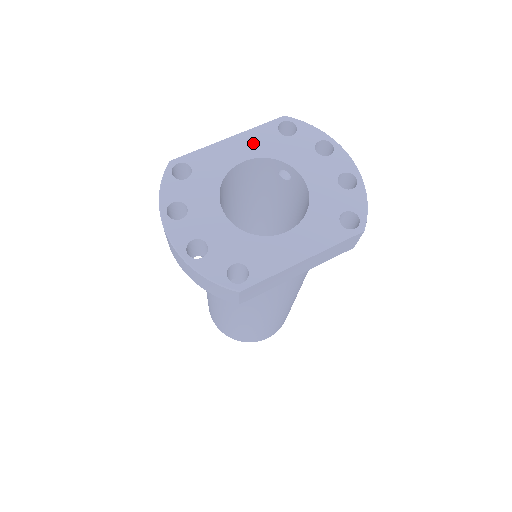
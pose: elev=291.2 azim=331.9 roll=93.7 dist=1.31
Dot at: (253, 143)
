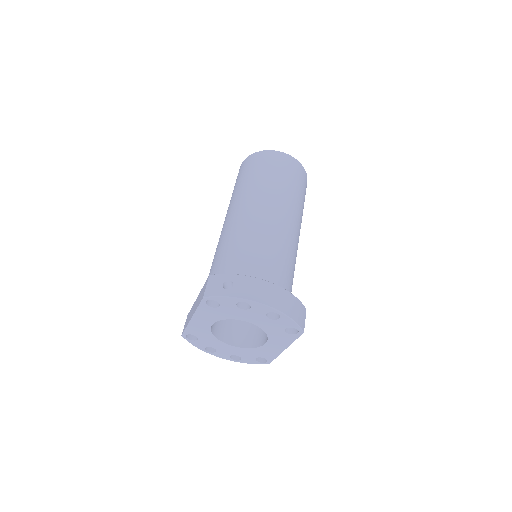
Dot at: (205, 317)
